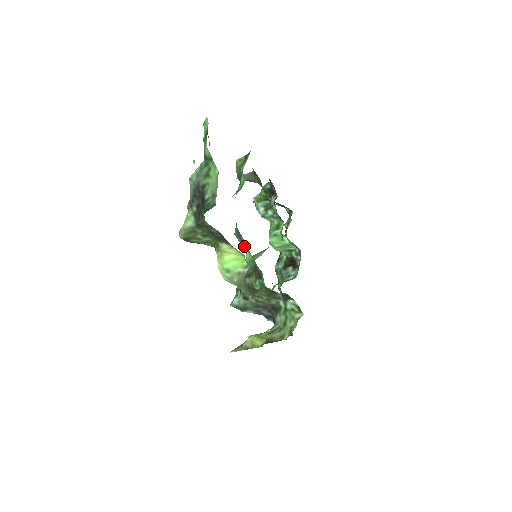
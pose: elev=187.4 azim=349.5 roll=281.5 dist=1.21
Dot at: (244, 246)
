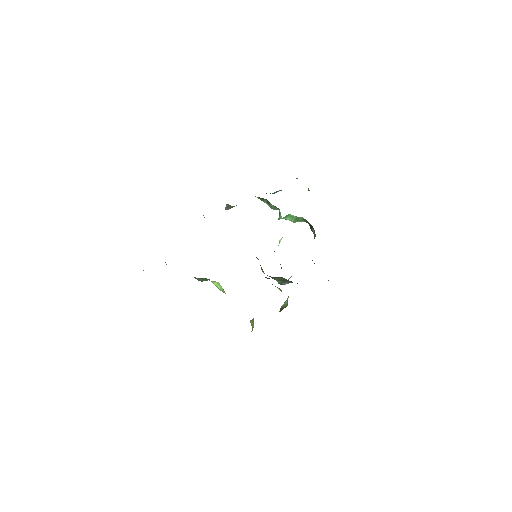
Dot at: occluded
